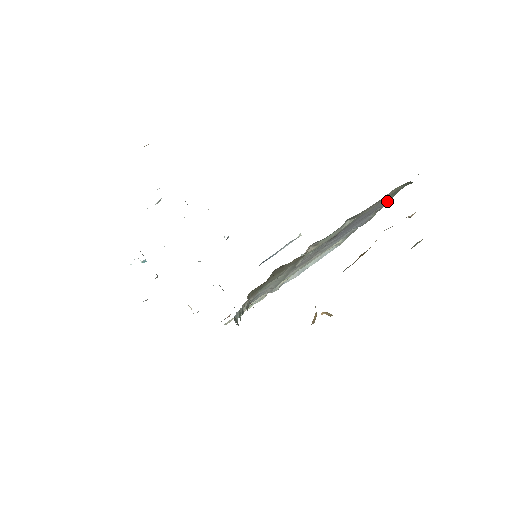
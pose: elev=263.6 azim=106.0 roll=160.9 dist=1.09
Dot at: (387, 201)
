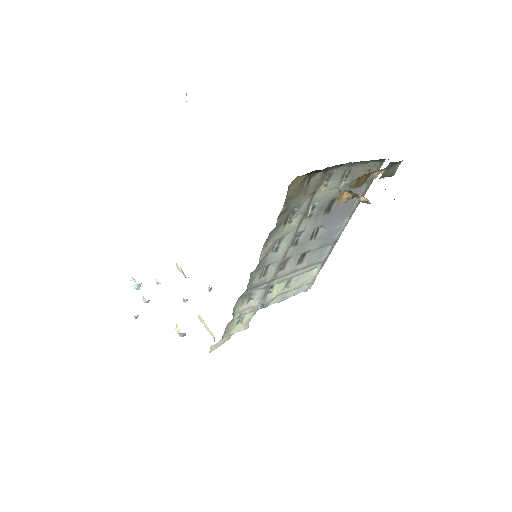
Dot at: (361, 193)
